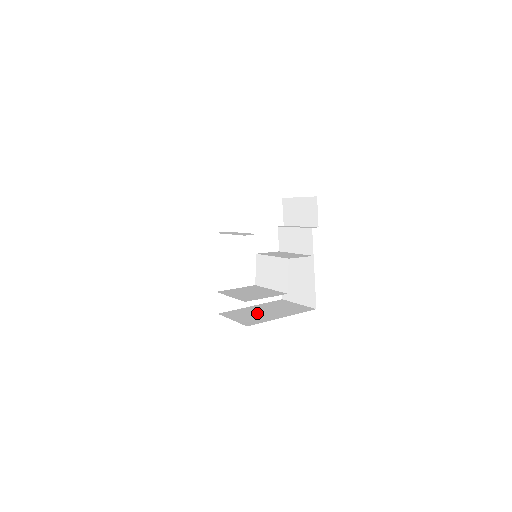
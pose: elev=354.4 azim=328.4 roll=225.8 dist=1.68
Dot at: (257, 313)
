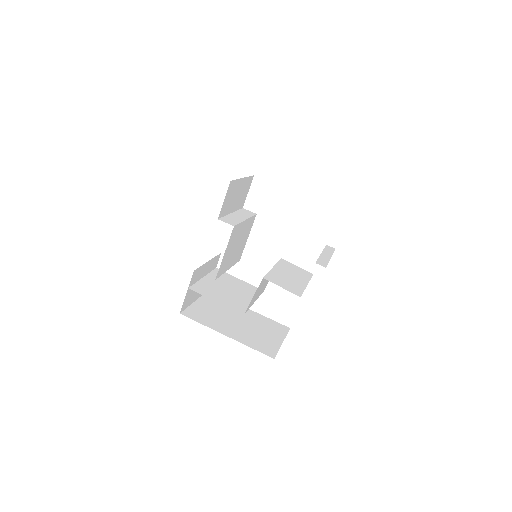
Dot at: (227, 315)
